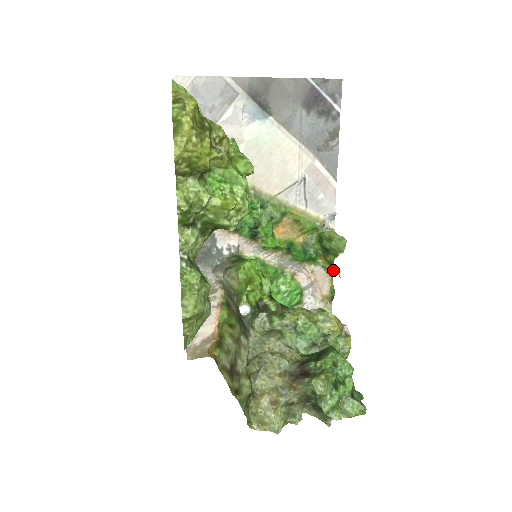
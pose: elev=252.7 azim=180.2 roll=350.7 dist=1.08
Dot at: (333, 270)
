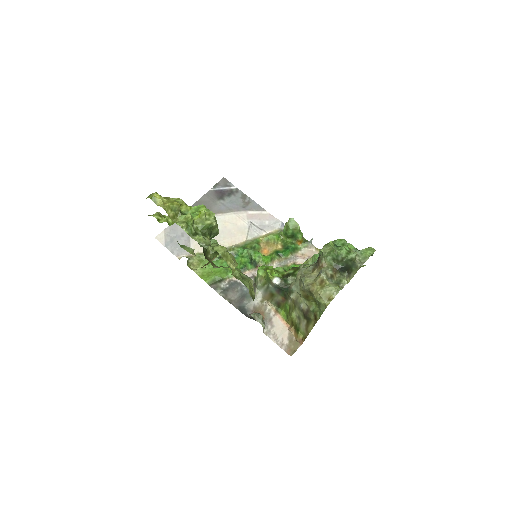
Dot at: (310, 243)
